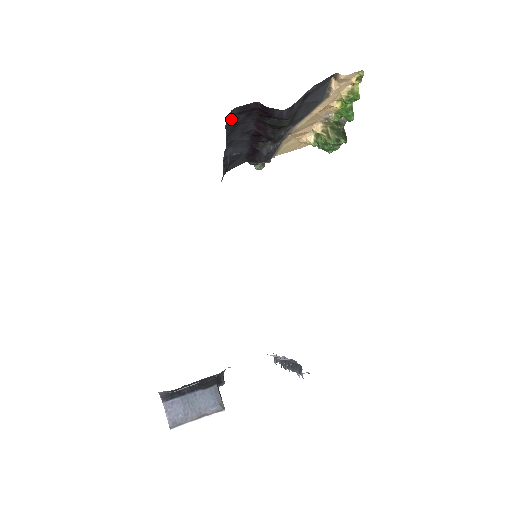
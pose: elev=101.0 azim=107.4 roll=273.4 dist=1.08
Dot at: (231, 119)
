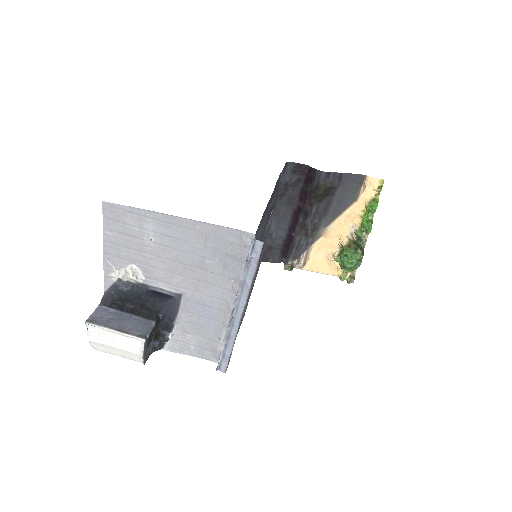
Dot at: (286, 176)
